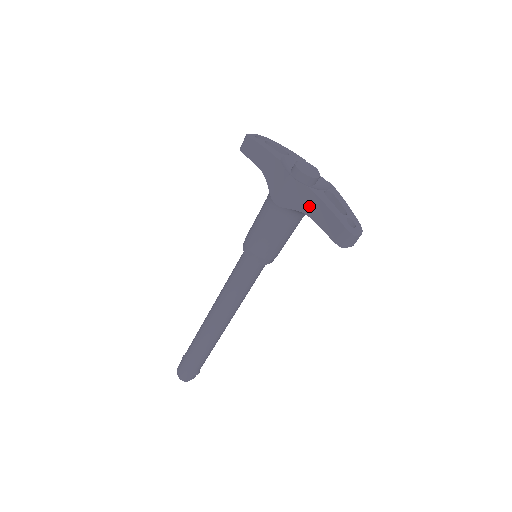
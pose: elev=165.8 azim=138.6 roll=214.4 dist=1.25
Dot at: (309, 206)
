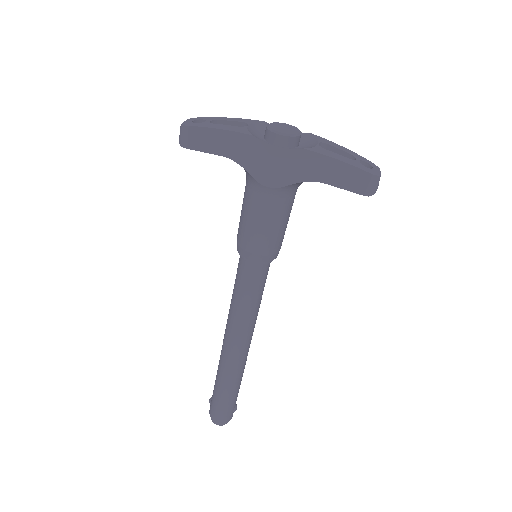
Dot at: (315, 170)
